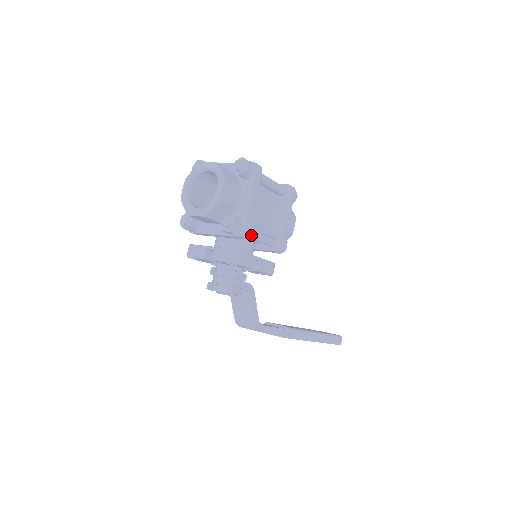
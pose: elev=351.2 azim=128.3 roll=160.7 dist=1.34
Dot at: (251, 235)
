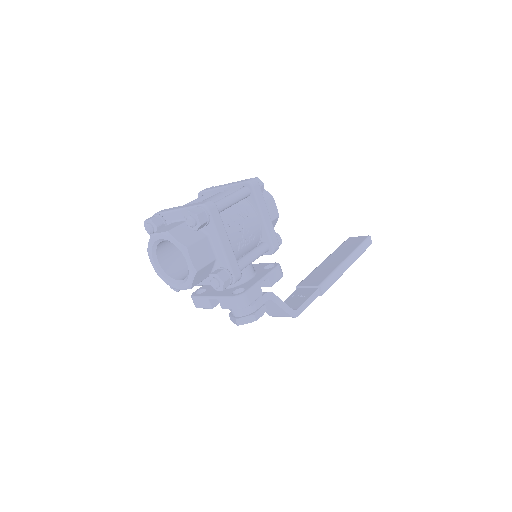
Dot at: (243, 268)
